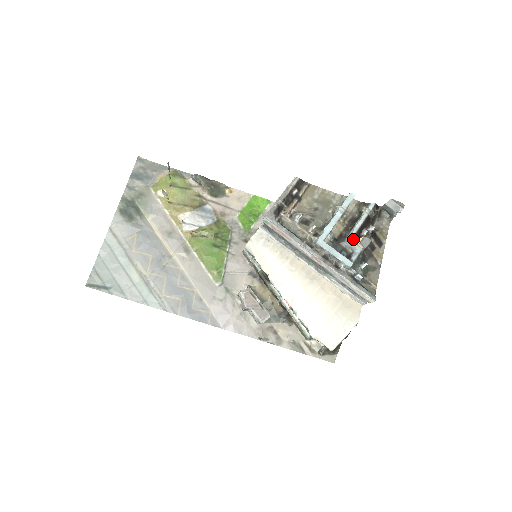
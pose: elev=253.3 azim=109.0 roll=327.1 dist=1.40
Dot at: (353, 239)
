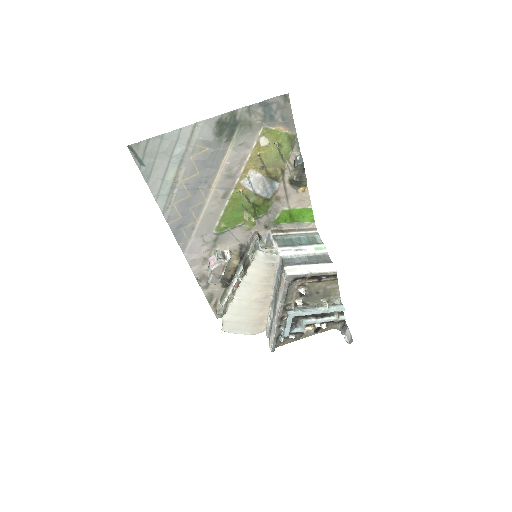
Dot at: (308, 325)
